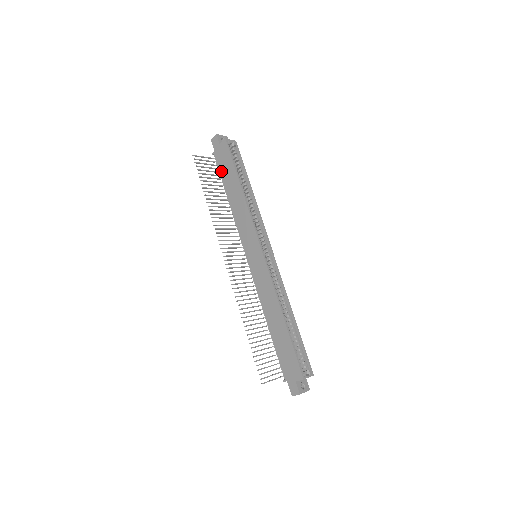
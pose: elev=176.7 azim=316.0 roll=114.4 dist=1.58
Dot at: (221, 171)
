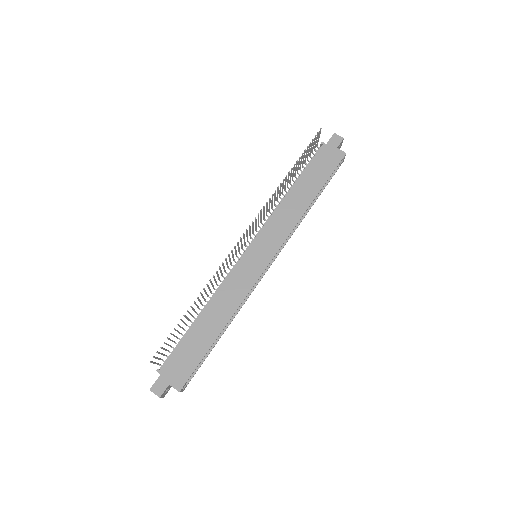
Dot at: (313, 164)
